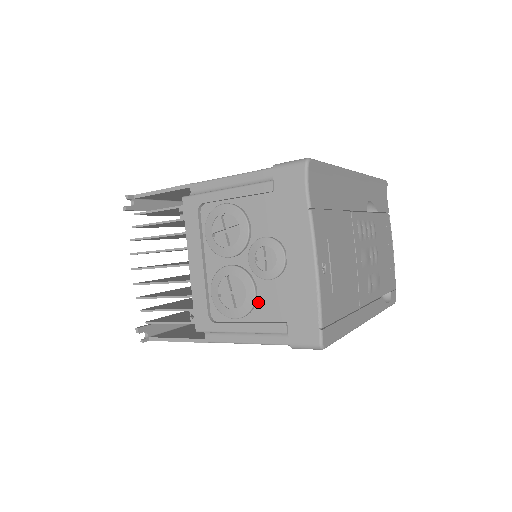
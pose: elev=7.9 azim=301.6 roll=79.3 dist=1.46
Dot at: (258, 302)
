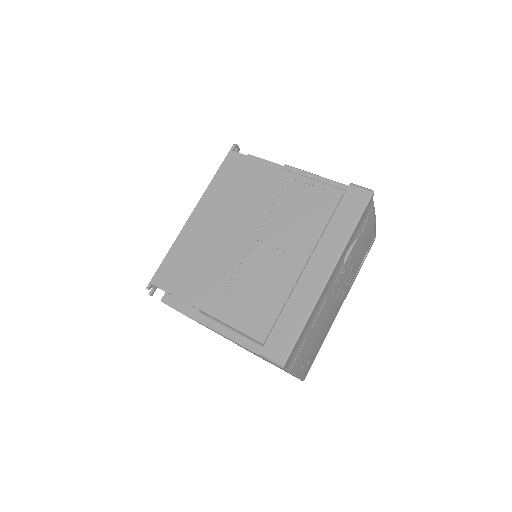
Dot at: occluded
